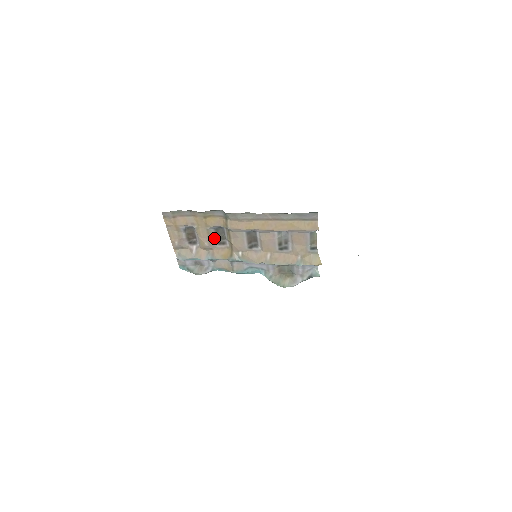
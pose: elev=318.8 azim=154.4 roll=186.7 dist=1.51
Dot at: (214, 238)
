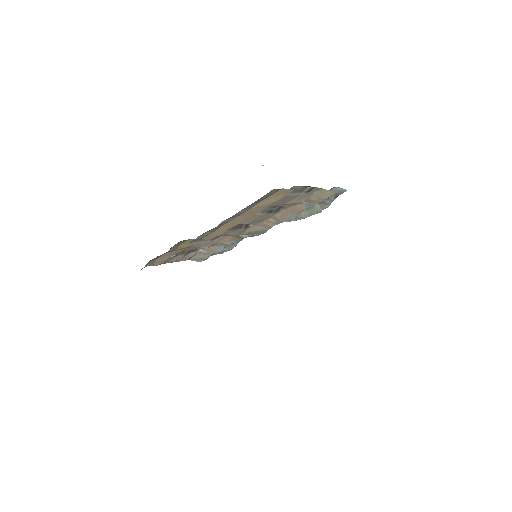
Dot at: (206, 241)
